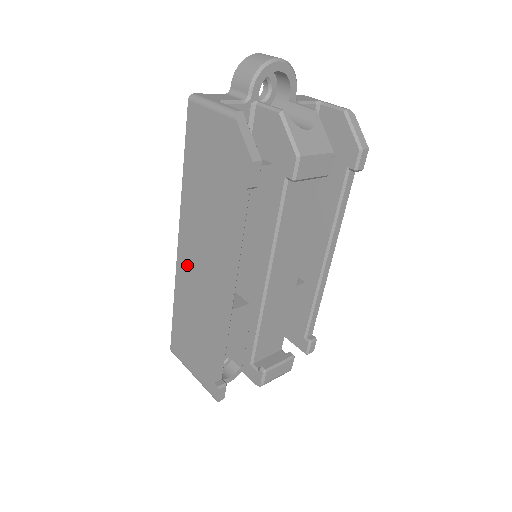
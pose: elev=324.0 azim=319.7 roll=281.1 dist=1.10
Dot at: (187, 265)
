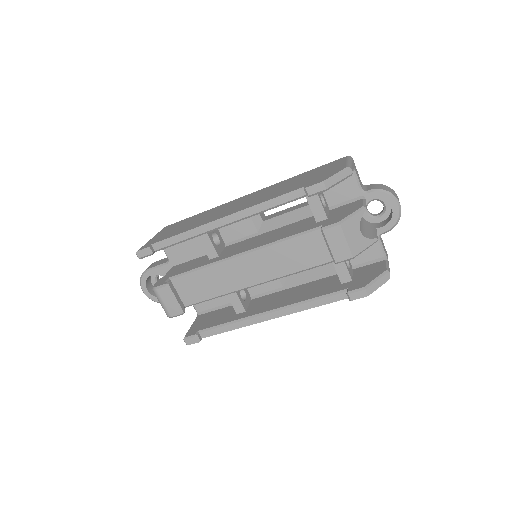
Dot at: (235, 202)
